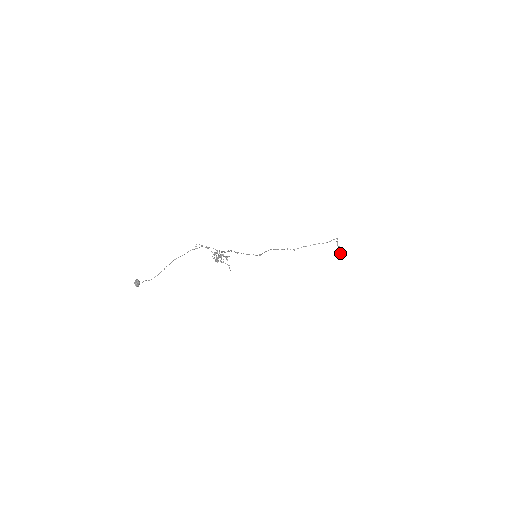
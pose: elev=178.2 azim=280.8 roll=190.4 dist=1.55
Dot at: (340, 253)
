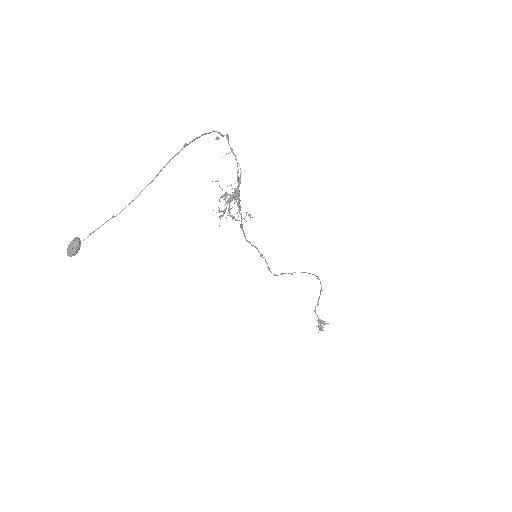
Dot at: occluded
